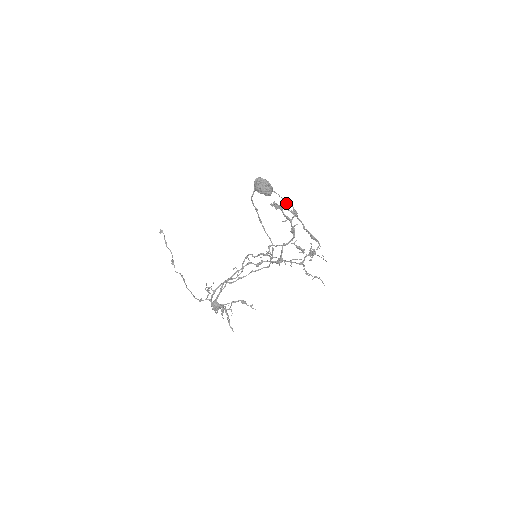
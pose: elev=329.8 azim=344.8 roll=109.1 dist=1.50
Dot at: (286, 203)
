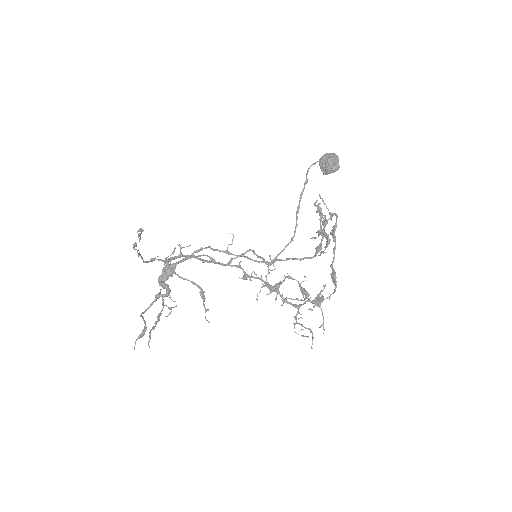
Dot at: (331, 213)
